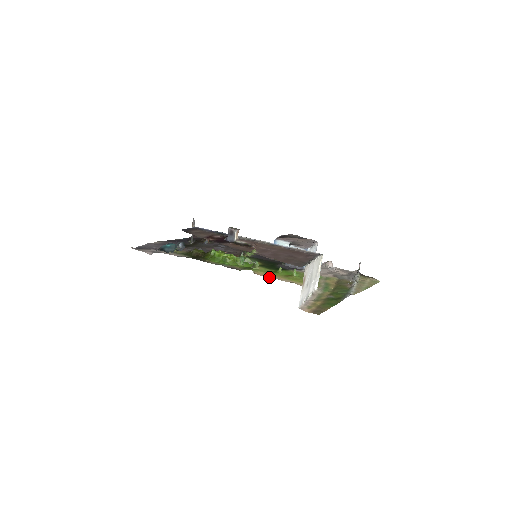
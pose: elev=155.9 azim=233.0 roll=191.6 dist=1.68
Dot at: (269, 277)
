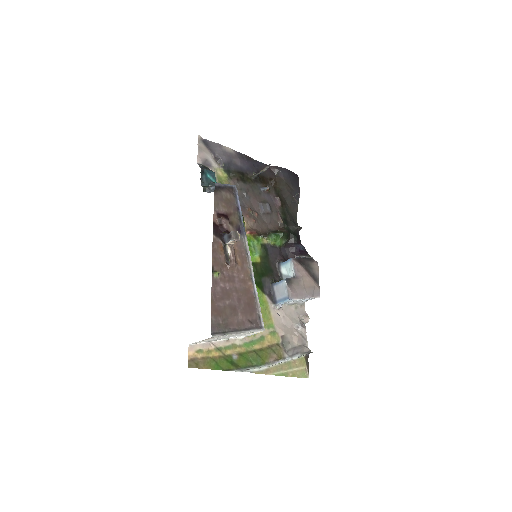
Dot at: occluded
